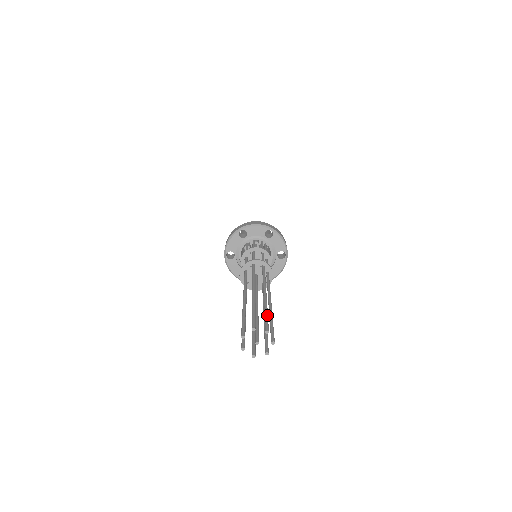
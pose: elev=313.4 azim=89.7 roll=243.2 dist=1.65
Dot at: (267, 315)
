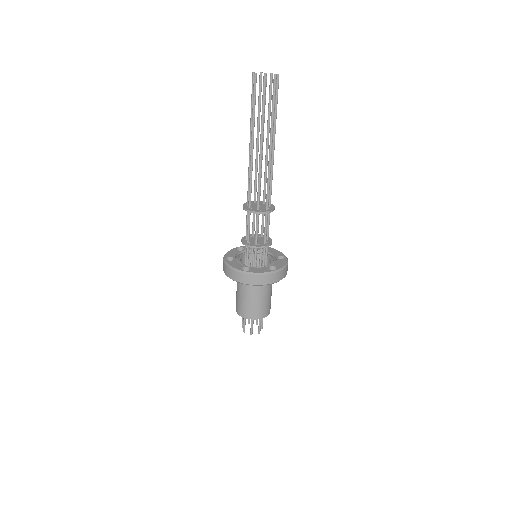
Dot at: (270, 100)
